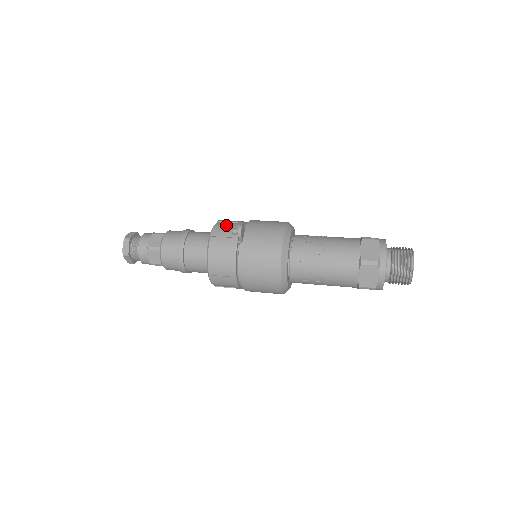
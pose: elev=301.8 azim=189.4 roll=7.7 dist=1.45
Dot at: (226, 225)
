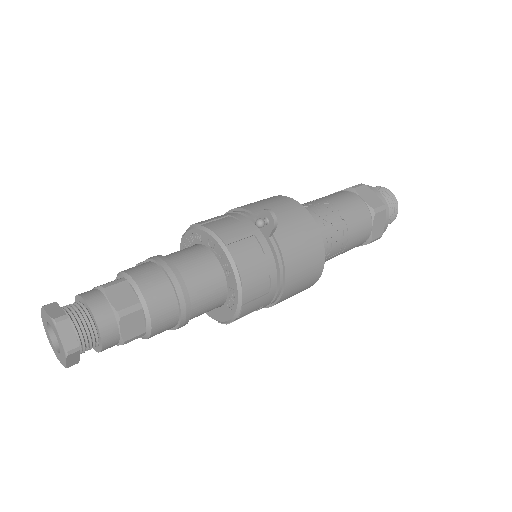
Dot at: (224, 223)
